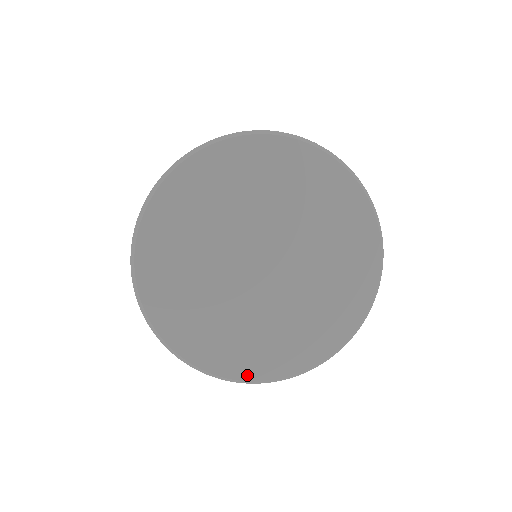
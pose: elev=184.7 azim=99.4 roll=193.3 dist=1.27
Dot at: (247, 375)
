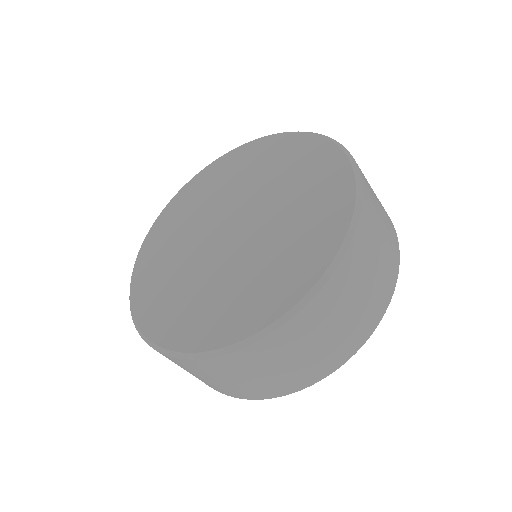
Dot at: (183, 345)
